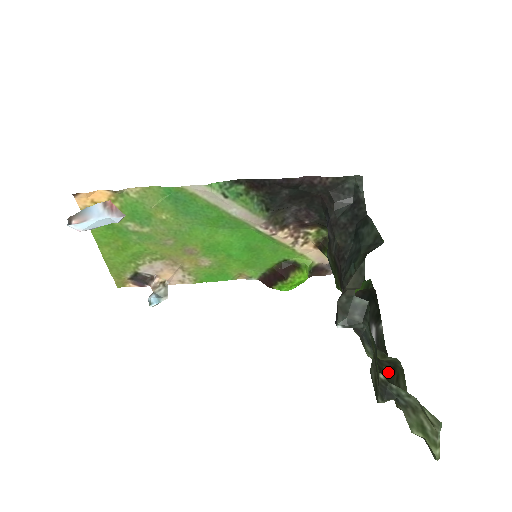
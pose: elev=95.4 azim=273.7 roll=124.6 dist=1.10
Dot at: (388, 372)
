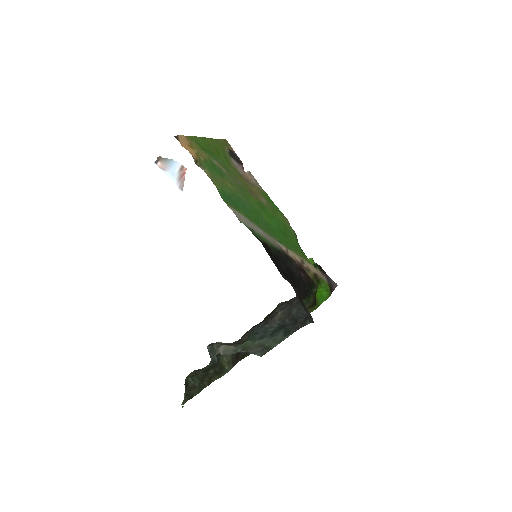
Dot at: (212, 372)
